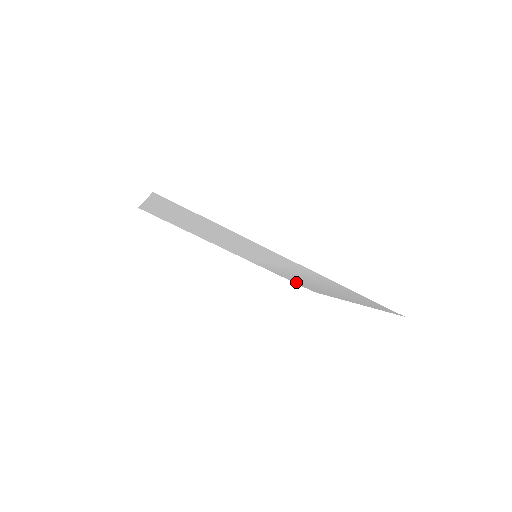
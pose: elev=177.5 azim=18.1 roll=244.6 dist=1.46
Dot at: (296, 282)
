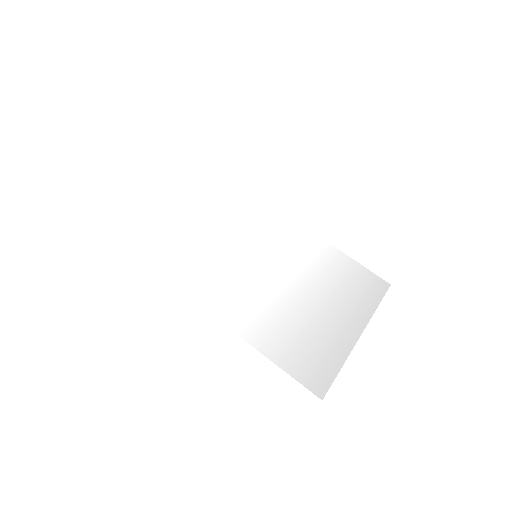
Dot at: (358, 272)
